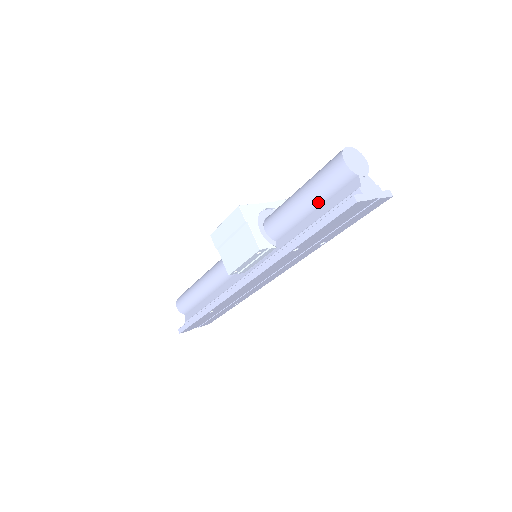
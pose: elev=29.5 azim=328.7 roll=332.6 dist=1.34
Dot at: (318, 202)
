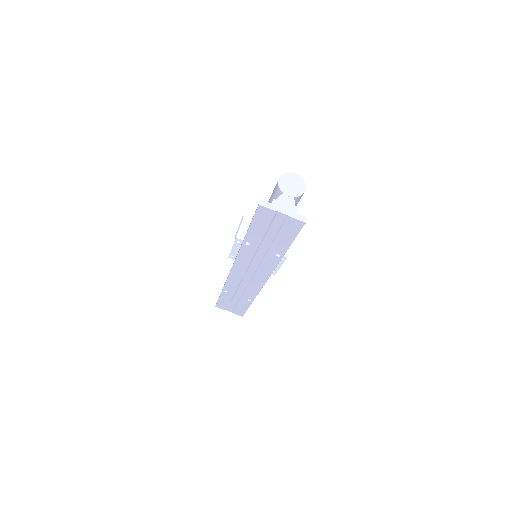
Dot at: occluded
